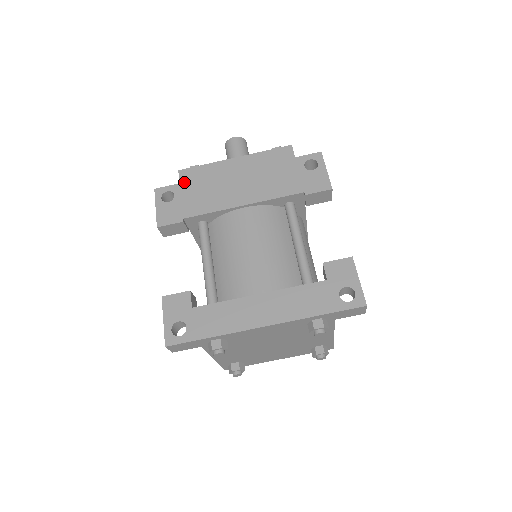
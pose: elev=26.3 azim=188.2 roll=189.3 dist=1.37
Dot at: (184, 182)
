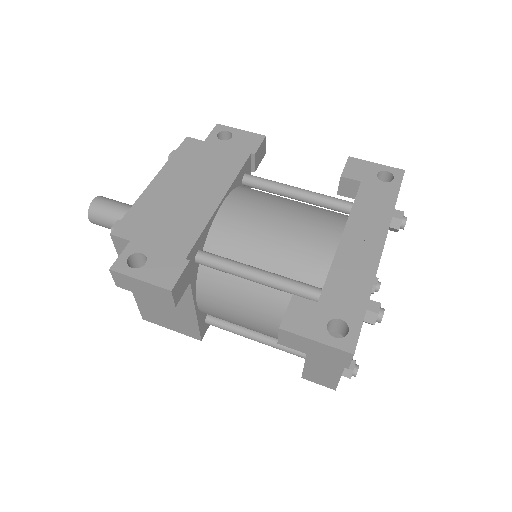
Dot at: (134, 236)
